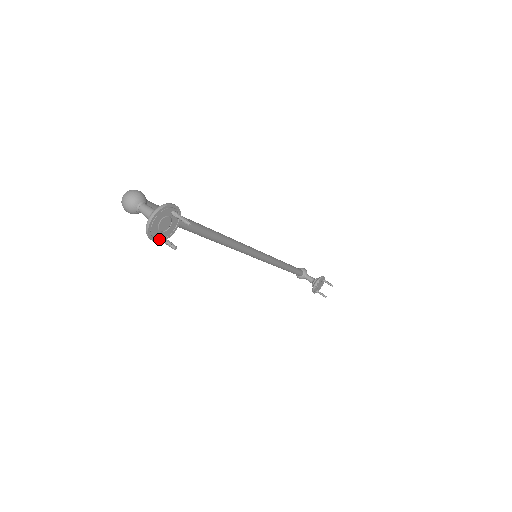
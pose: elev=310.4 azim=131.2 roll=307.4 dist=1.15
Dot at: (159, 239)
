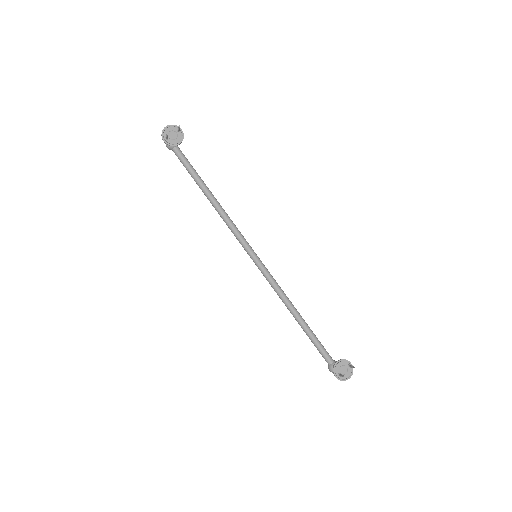
Dot at: (166, 138)
